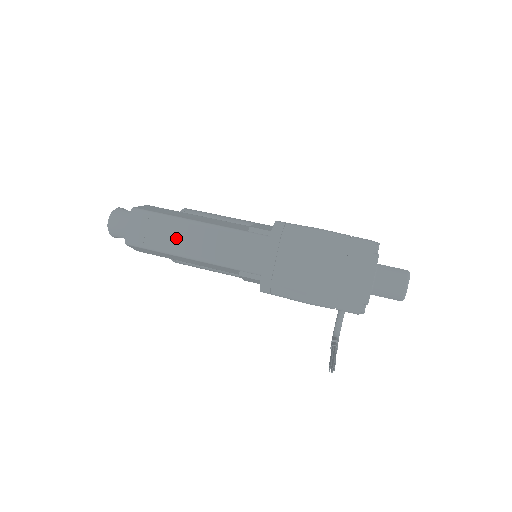
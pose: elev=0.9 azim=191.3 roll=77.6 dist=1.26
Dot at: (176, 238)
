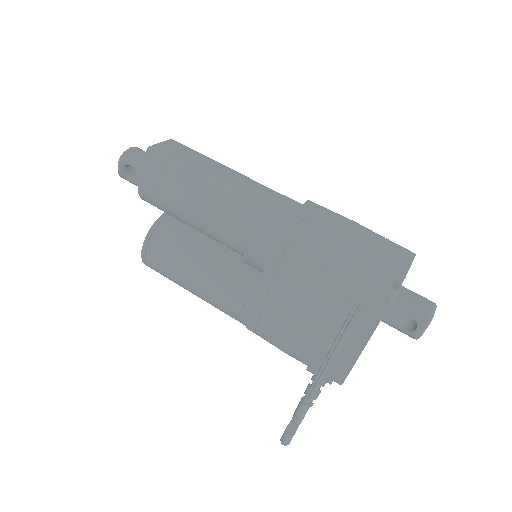
Dot at: (207, 167)
